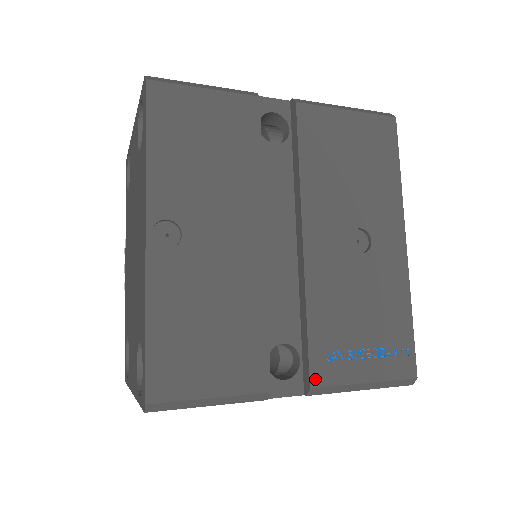
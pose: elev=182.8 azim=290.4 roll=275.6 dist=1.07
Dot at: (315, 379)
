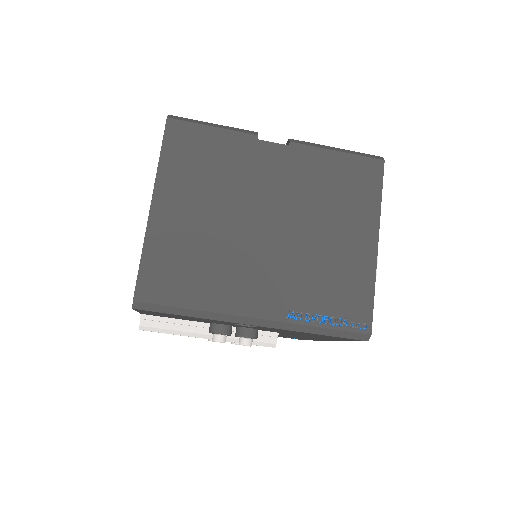
Dot at: occluded
